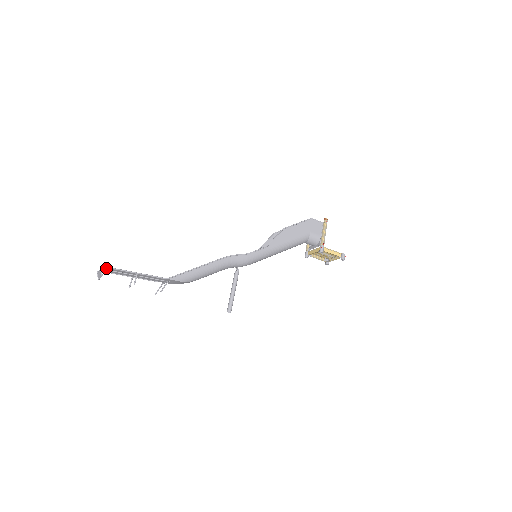
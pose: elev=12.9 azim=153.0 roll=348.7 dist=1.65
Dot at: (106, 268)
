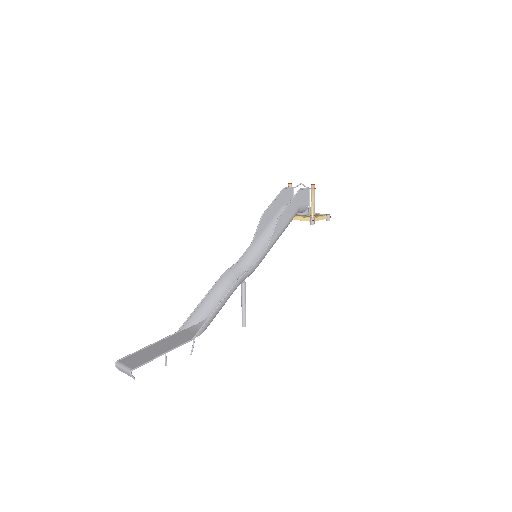
Dot at: (132, 366)
